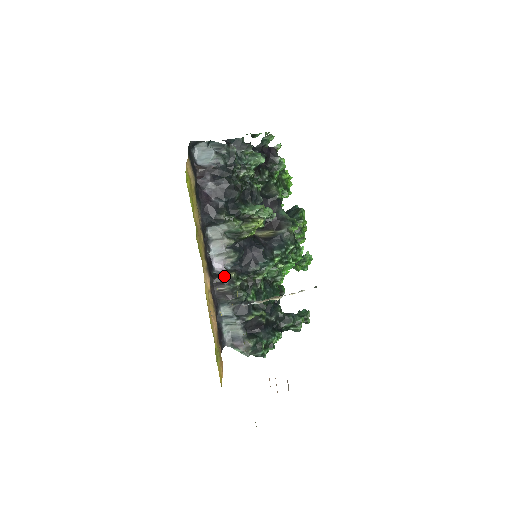
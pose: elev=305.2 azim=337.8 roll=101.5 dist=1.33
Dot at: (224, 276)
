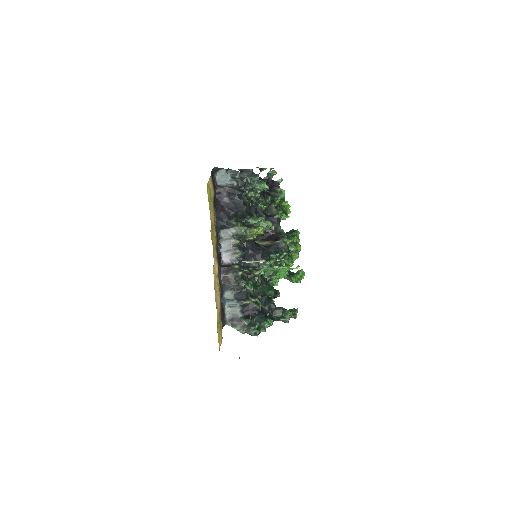
Dot at: (230, 266)
